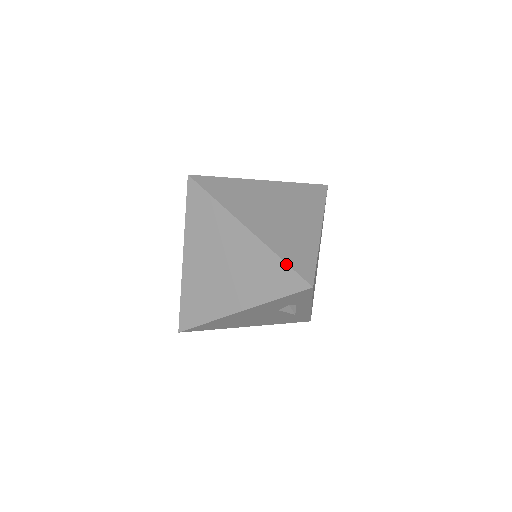
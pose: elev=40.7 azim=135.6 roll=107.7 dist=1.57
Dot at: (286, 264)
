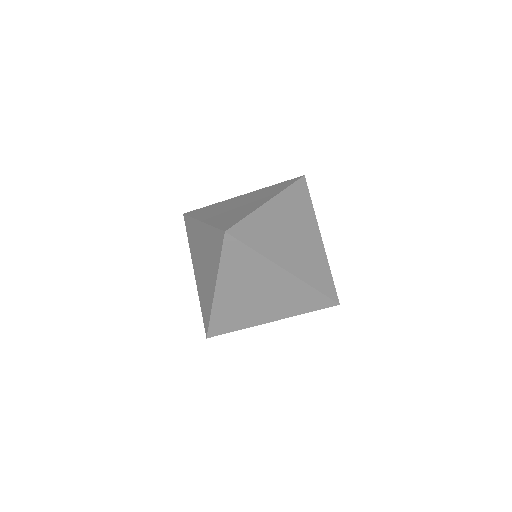
Dot at: (320, 293)
